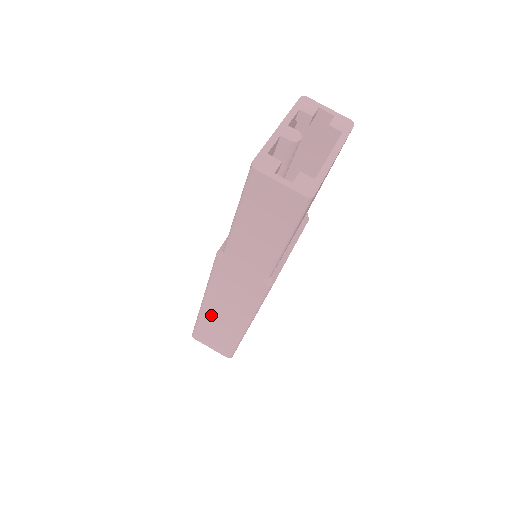
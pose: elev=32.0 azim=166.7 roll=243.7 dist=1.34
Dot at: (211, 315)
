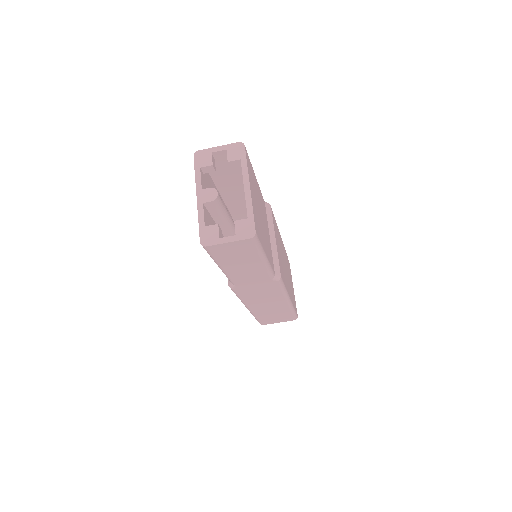
Dot at: (260, 311)
